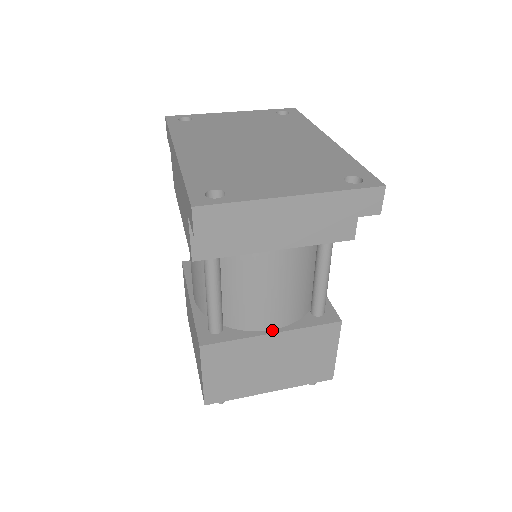
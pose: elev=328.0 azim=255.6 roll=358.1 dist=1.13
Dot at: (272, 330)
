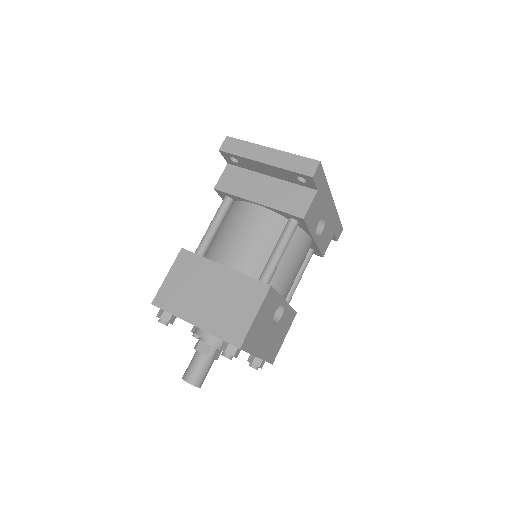
Dot at: (225, 266)
